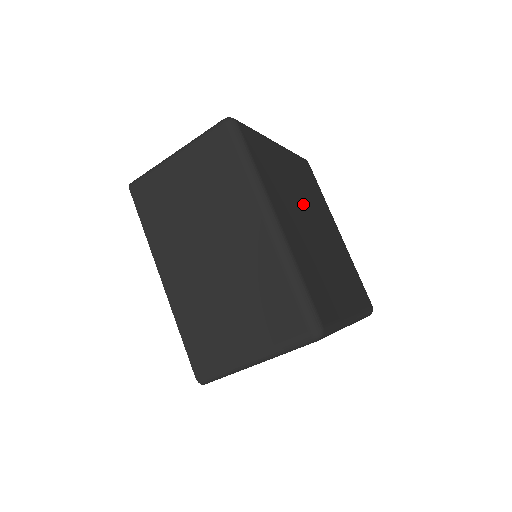
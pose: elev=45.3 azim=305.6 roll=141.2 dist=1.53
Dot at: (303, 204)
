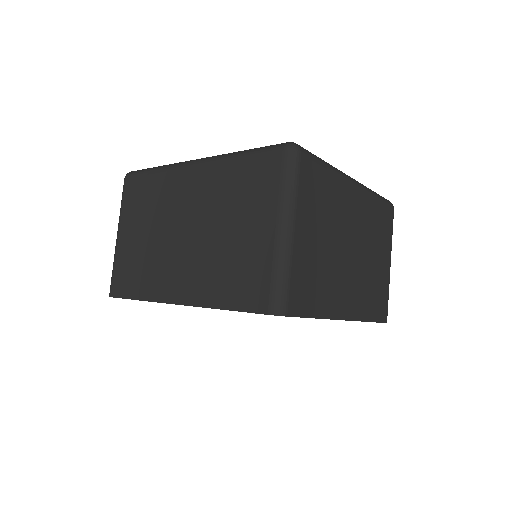
Dot at: occluded
